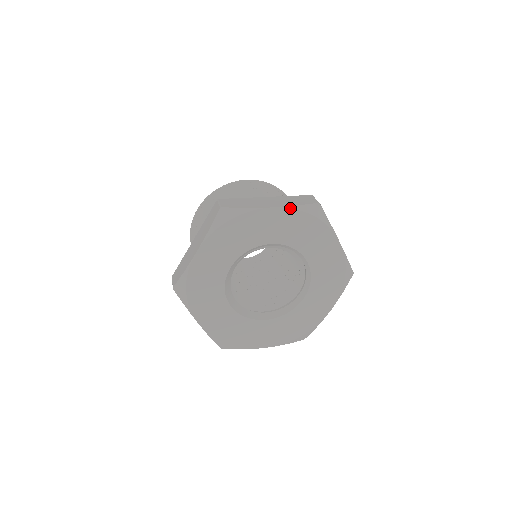
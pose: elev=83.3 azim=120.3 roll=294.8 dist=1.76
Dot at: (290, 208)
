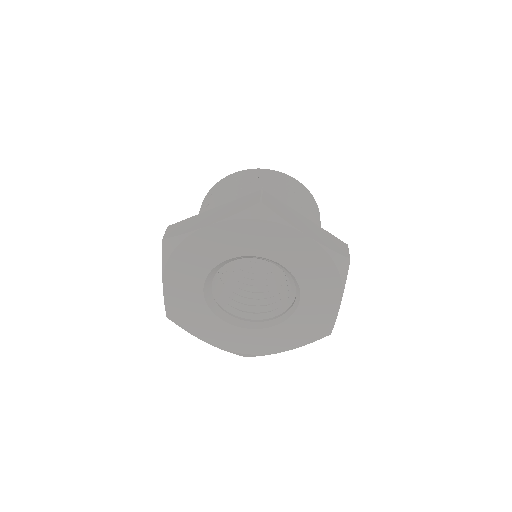
Dot at: (322, 247)
